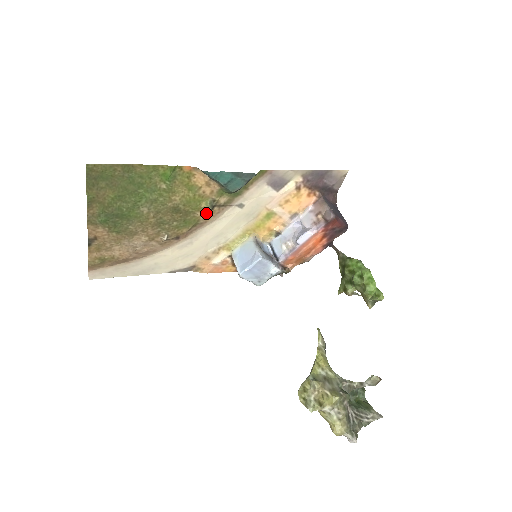
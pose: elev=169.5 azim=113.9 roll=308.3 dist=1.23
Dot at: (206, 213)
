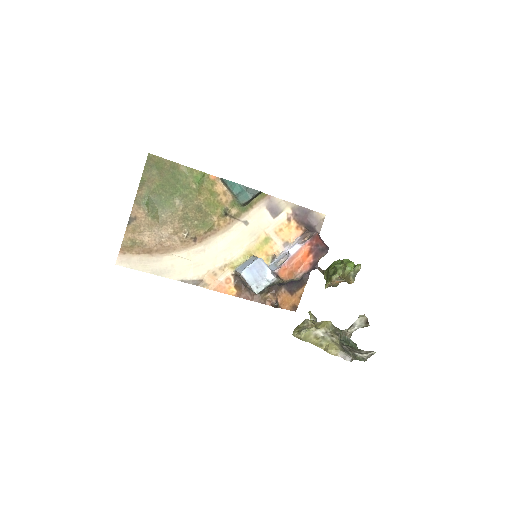
Dot at: (220, 220)
